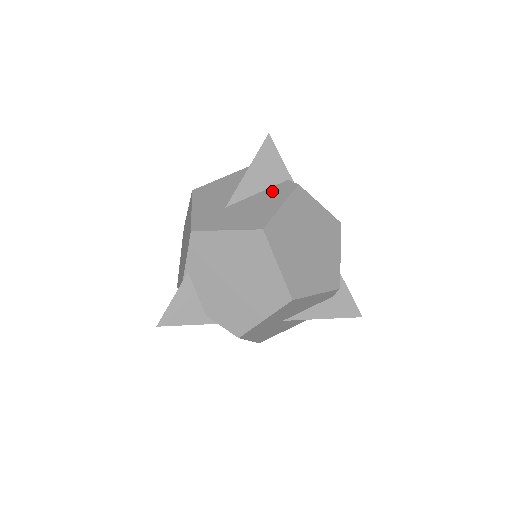
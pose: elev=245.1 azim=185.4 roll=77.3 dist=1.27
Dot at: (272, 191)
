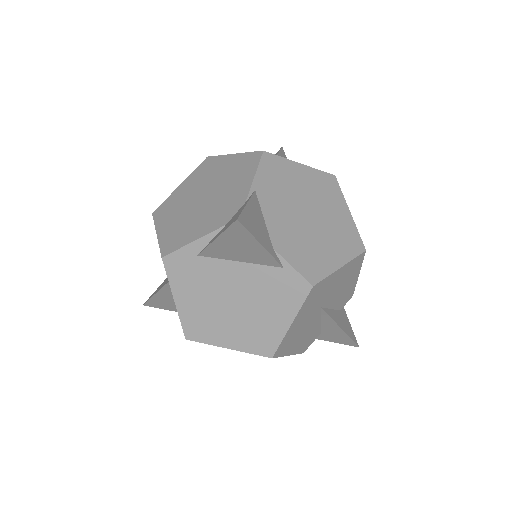
Dot at: occluded
